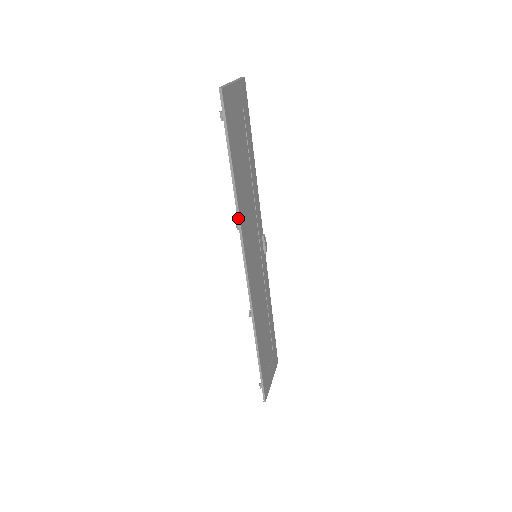
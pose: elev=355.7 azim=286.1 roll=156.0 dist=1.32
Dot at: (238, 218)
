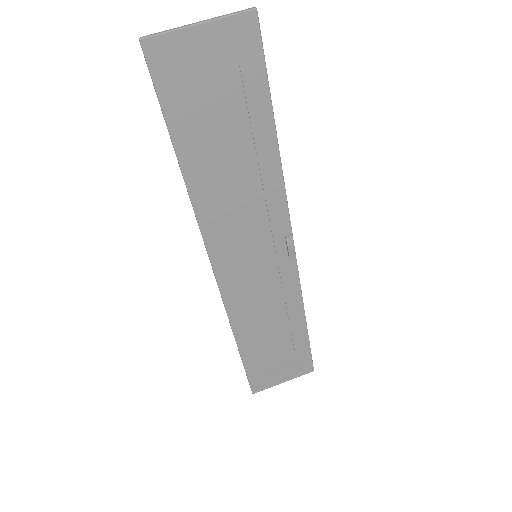
Dot at: (193, 209)
